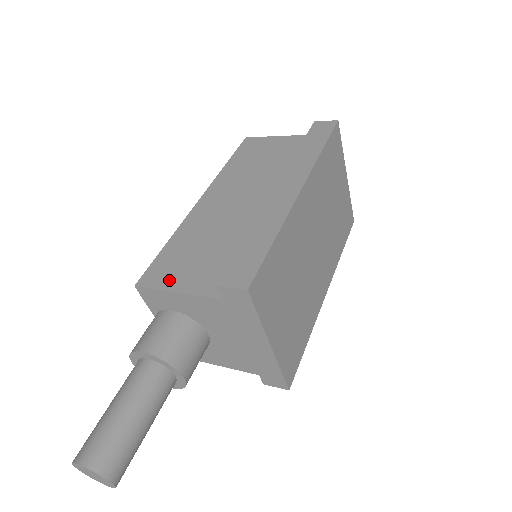
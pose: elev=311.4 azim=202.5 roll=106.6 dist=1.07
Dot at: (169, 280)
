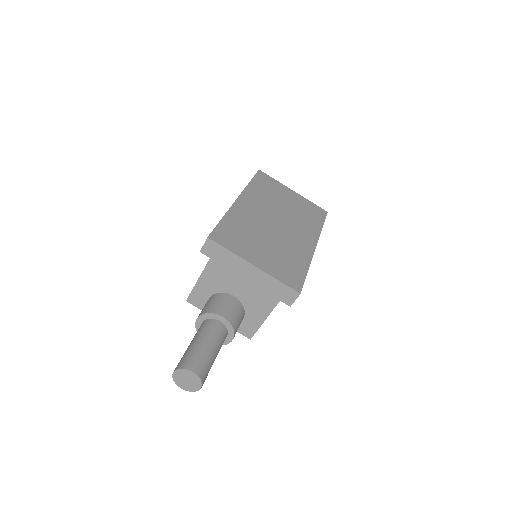
Dot at: occluded
